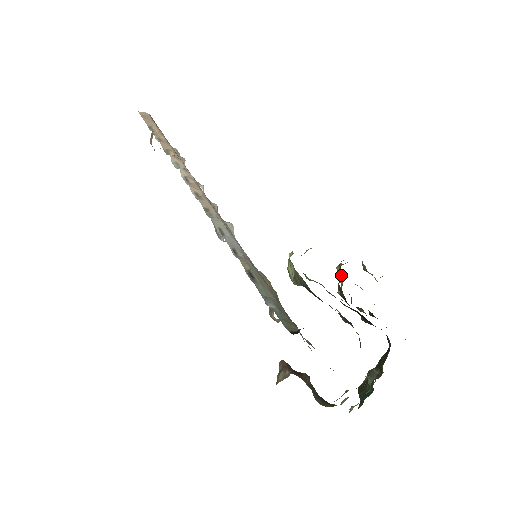
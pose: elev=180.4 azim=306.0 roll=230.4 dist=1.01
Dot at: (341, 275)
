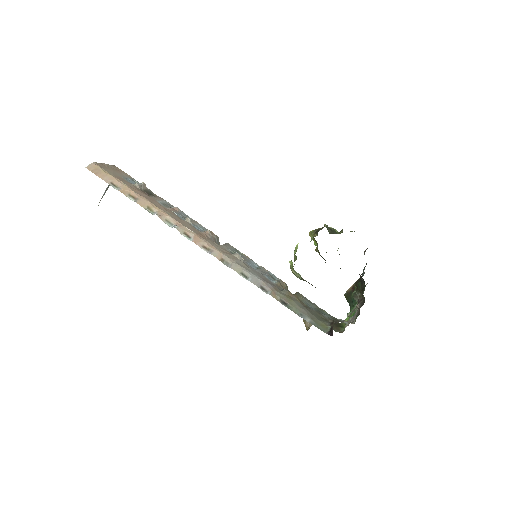
Dot at: (317, 244)
